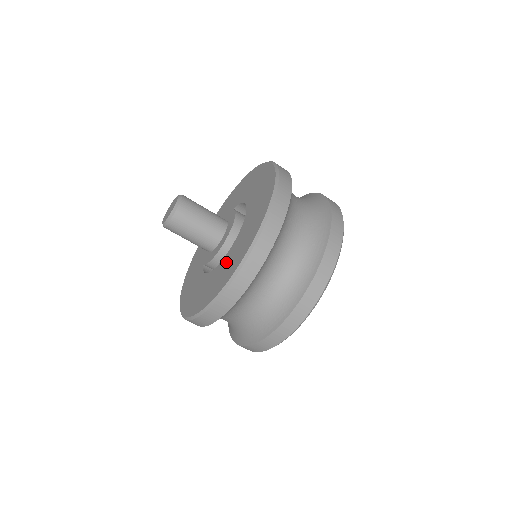
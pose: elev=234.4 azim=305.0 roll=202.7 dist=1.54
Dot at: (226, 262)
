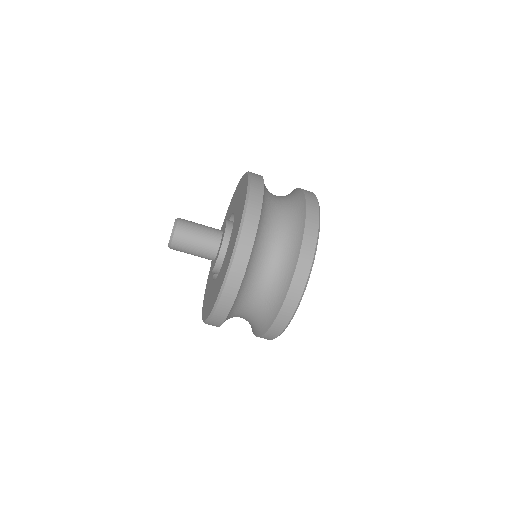
Dot at: (228, 252)
